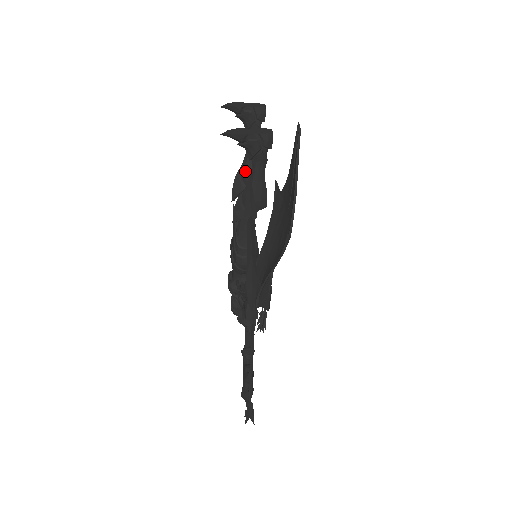
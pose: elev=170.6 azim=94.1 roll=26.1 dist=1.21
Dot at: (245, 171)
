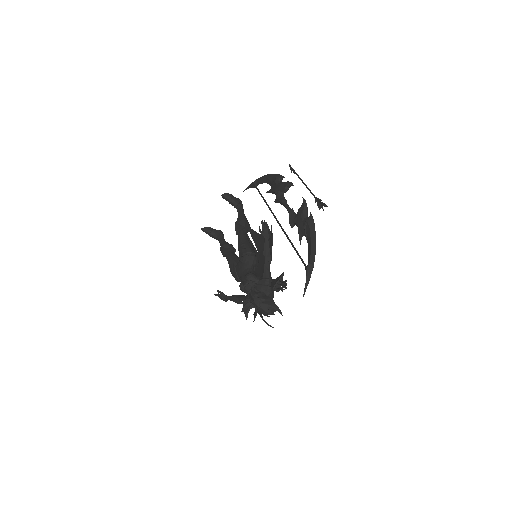
Dot at: (225, 244)
